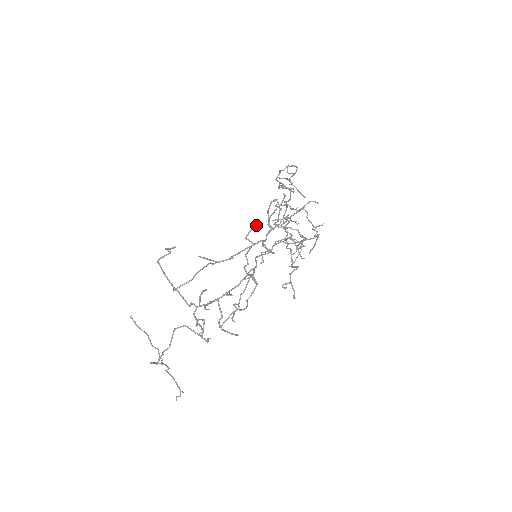
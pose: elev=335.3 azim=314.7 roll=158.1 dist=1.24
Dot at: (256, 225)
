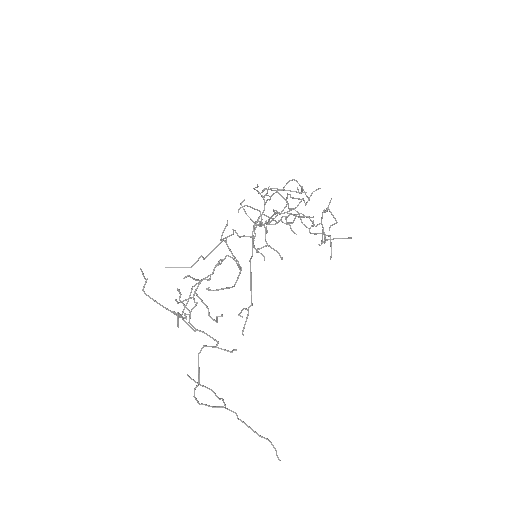
Dot at: (226, 225)
